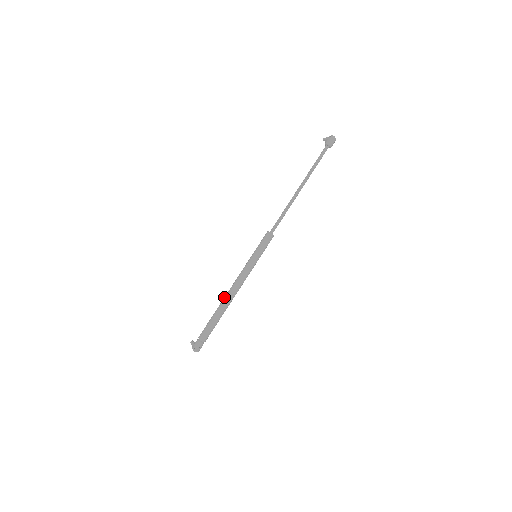
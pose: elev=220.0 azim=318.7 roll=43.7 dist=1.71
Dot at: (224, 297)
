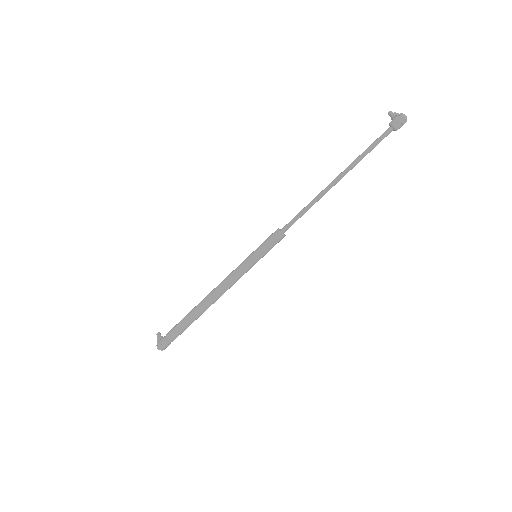
Dot at: (205, 297)
